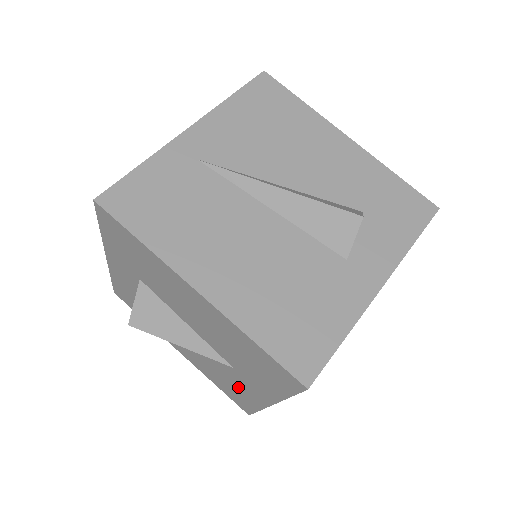
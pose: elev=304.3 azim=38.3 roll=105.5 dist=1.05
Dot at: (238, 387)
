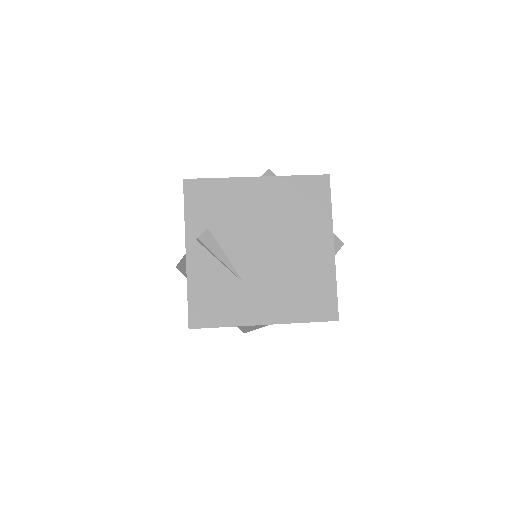
Dot at: occluded
